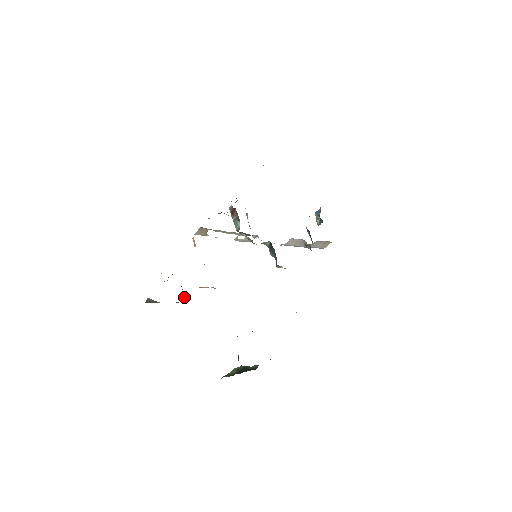
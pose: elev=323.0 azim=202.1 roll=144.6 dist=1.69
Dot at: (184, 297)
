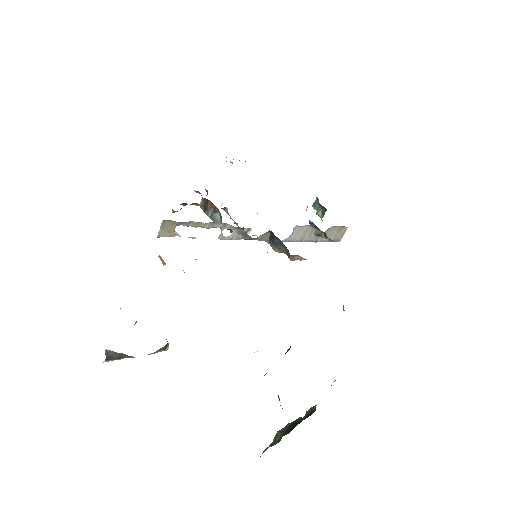
Dot at: occluded
